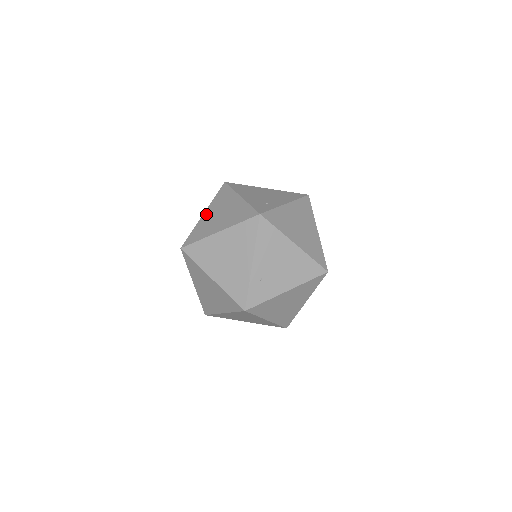
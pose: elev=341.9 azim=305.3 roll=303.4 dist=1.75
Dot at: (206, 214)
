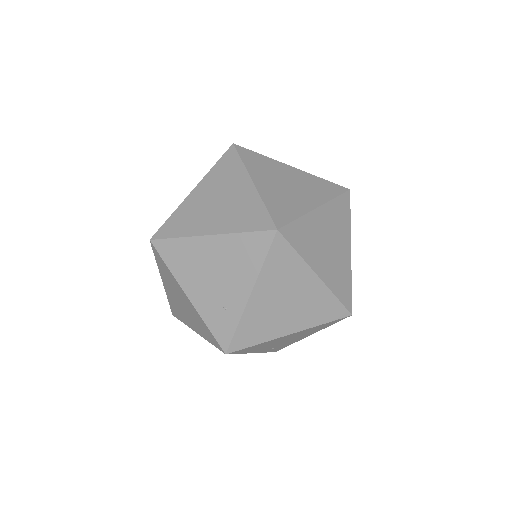
Dot at: (165, 287)
